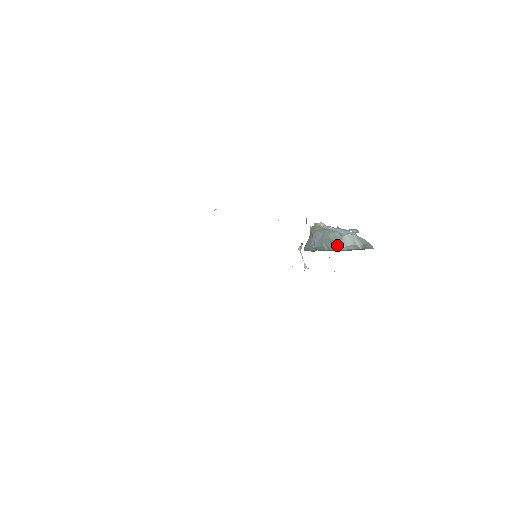
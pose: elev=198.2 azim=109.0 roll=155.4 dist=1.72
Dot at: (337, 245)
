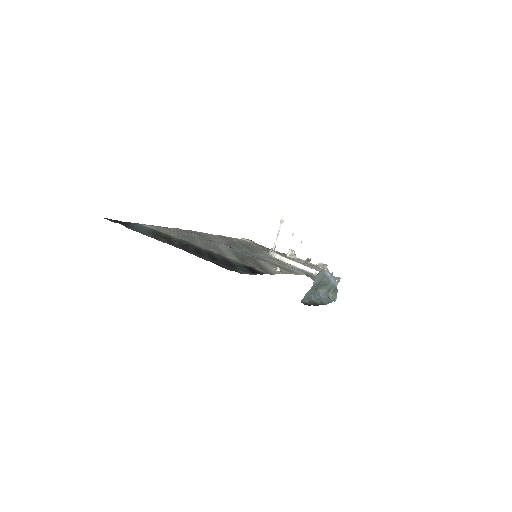
Dot at: (319, 287)
